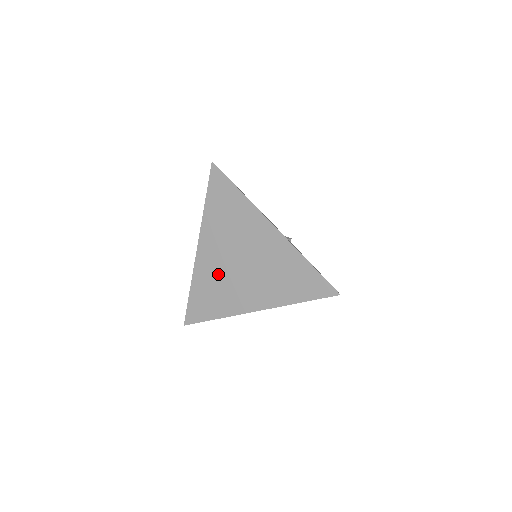
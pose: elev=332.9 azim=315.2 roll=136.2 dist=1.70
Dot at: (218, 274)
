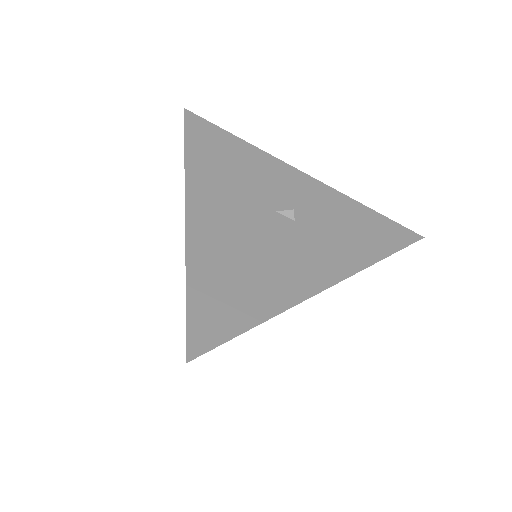
Dot at: occluded
